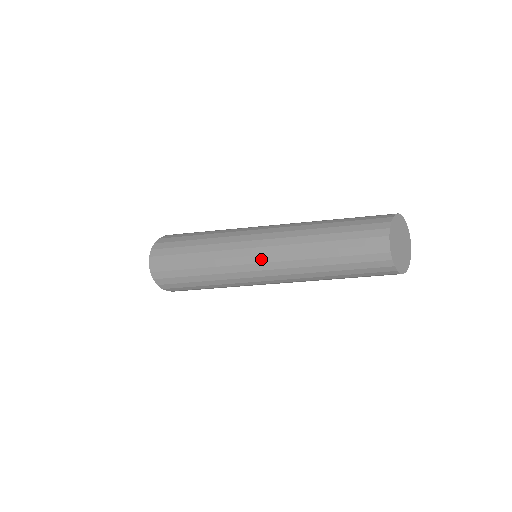
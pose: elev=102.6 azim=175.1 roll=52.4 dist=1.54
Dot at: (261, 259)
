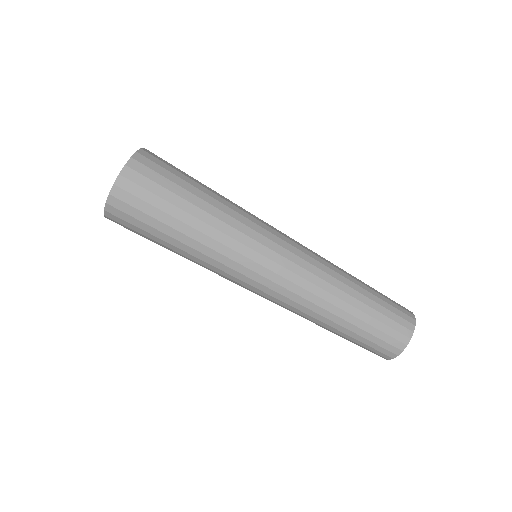
Dot at: (292, 267)
